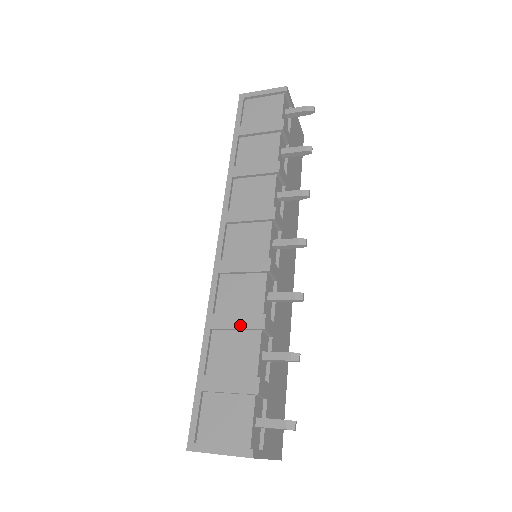
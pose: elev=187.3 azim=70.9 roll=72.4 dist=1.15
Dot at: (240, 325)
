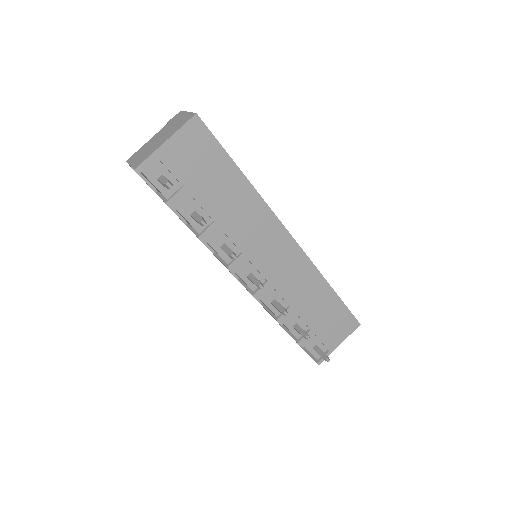
Dot at: occluded
